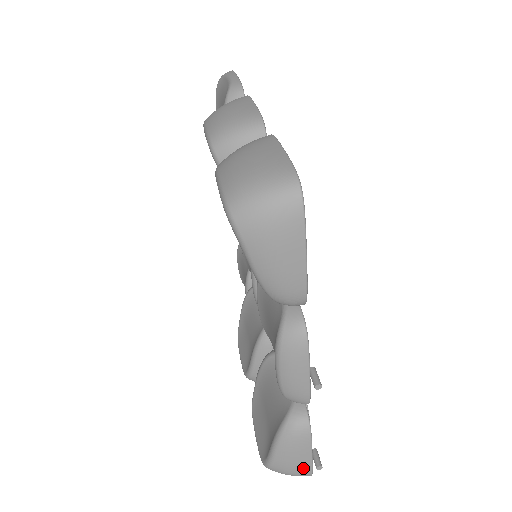
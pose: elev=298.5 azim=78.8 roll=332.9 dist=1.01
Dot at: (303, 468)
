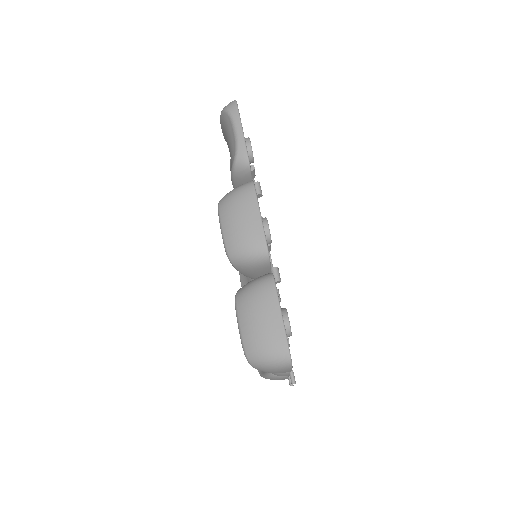
Dot at: occluded
